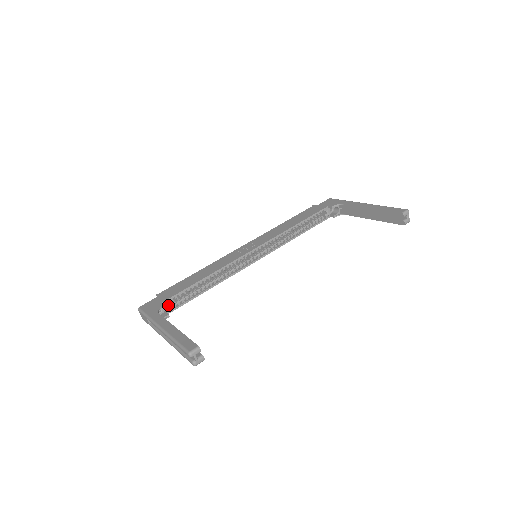
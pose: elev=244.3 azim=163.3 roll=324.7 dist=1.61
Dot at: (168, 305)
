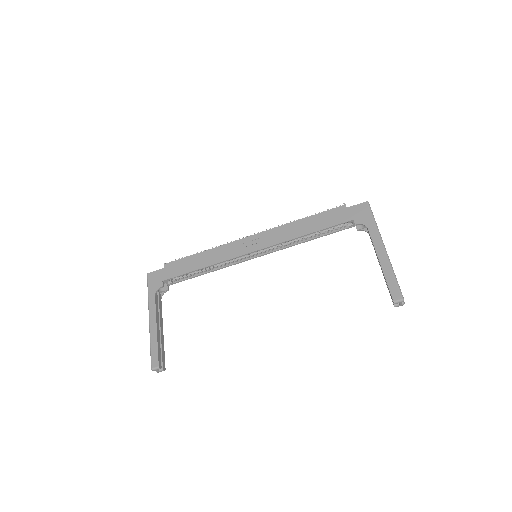
Dot at: (170, 279)
